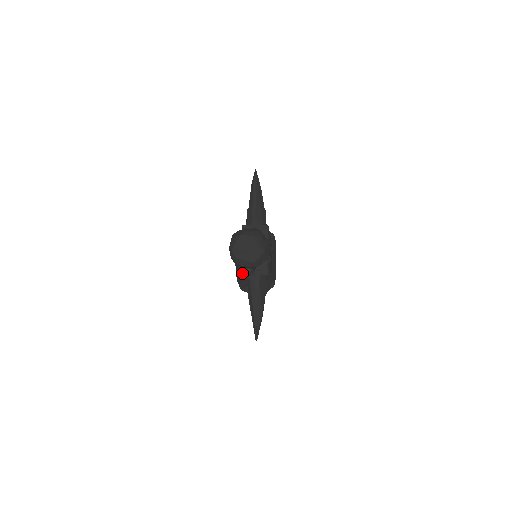
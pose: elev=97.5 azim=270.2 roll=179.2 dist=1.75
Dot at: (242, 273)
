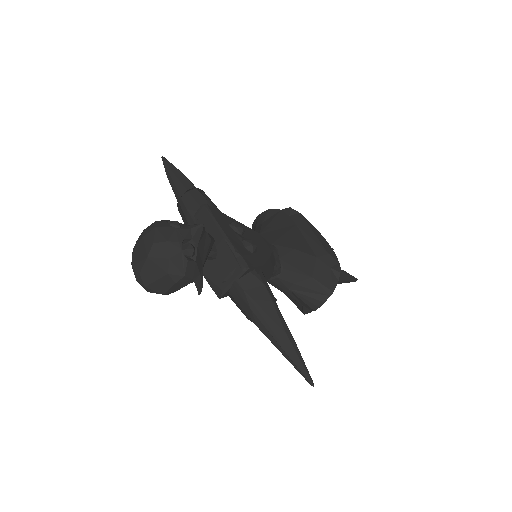
Dot at: occluded
